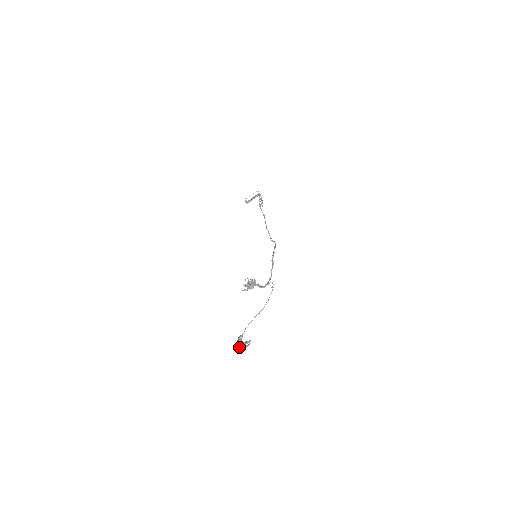
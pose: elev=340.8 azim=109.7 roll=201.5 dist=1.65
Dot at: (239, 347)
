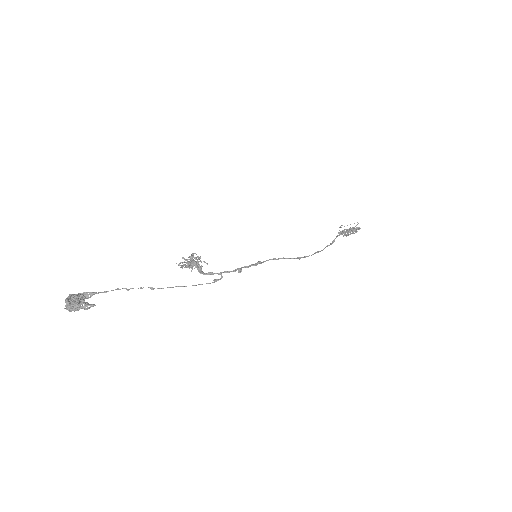
Dot at: (67, 299)
